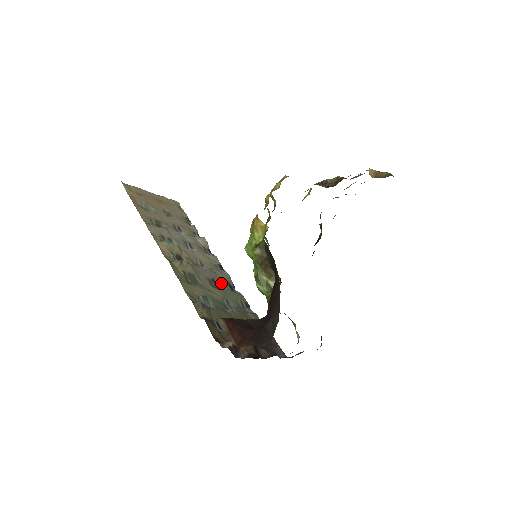
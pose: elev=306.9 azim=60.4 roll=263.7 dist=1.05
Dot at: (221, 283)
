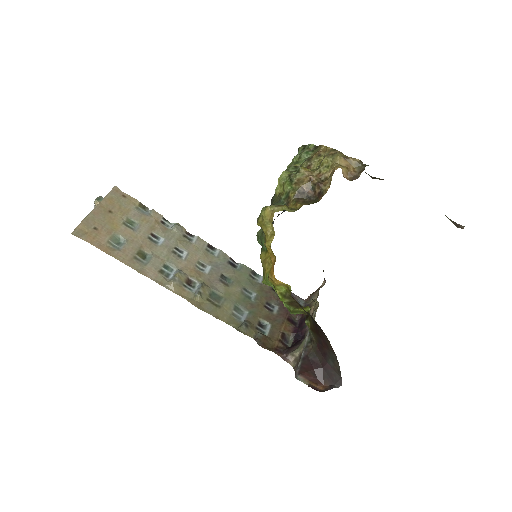
Dot at: (227, 272)
